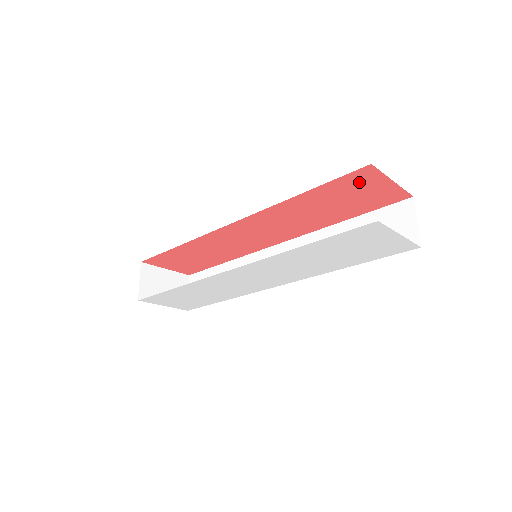
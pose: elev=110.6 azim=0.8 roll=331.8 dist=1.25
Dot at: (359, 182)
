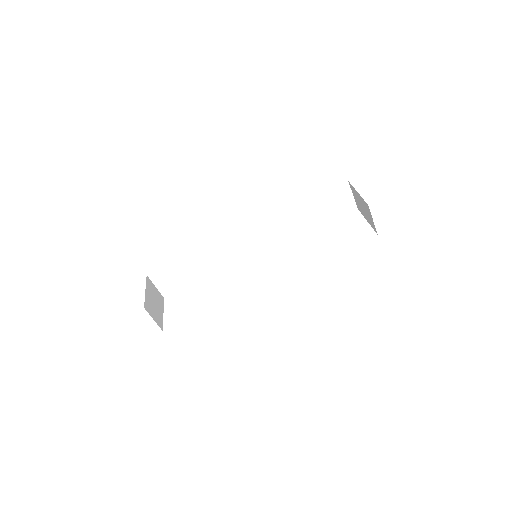
Dot at: occluded
